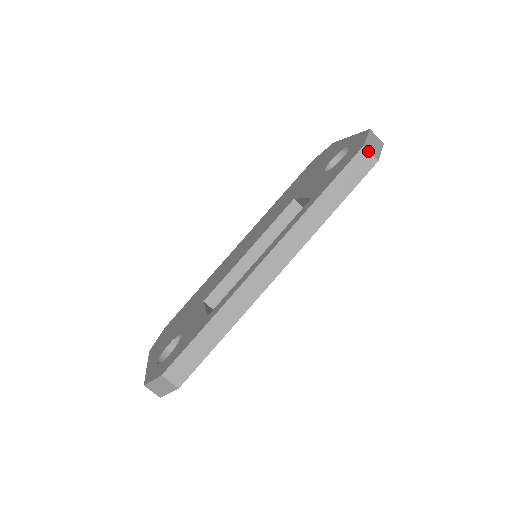
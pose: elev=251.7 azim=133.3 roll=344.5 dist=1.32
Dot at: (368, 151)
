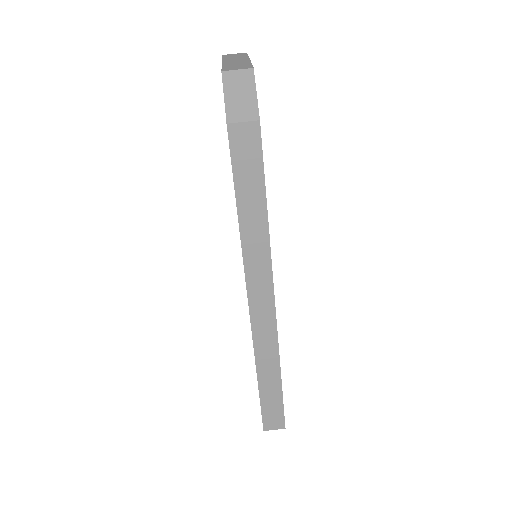
Dot at: (237, 124)
